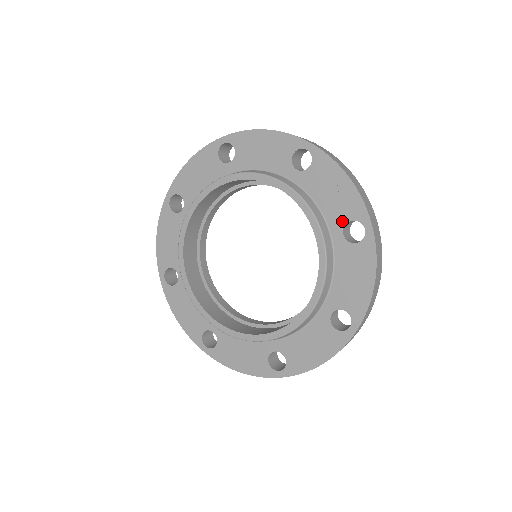
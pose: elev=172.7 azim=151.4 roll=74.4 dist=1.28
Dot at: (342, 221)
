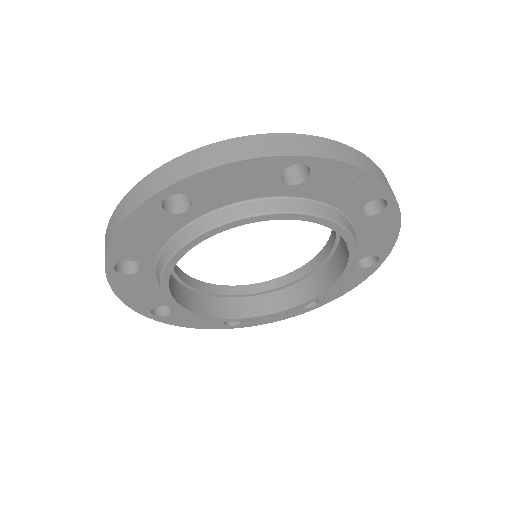
Dot at: (360, 205)
